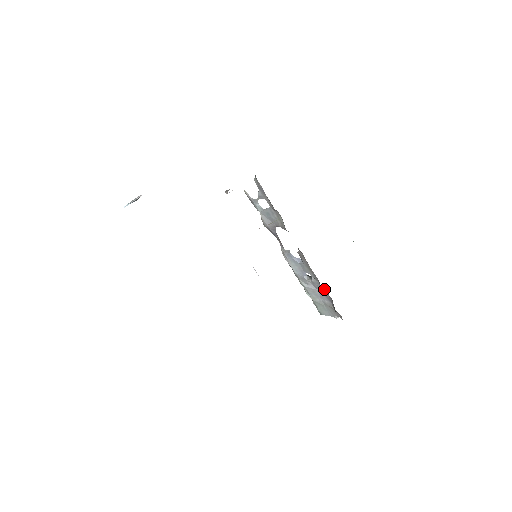
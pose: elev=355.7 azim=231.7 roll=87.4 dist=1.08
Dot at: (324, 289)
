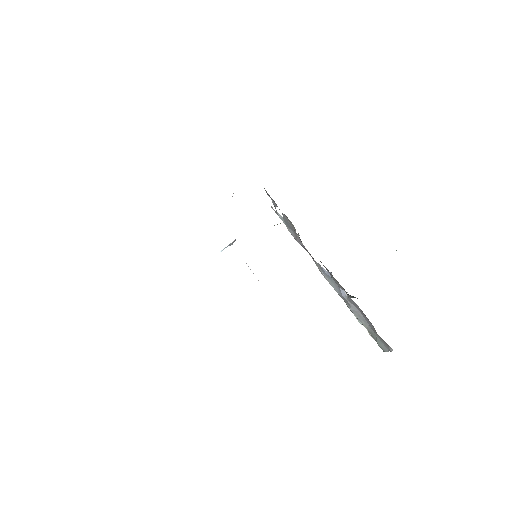
Dot at: (358, 306)
